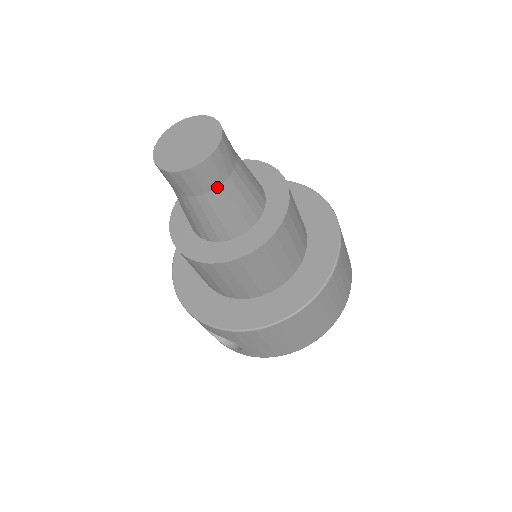
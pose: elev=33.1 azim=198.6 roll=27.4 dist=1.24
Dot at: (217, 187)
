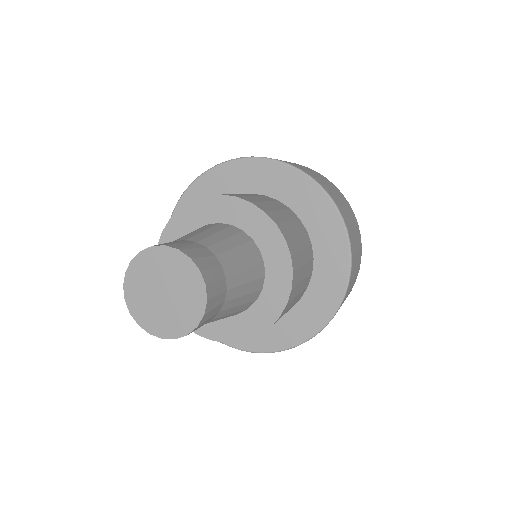
Dot at: occluded
